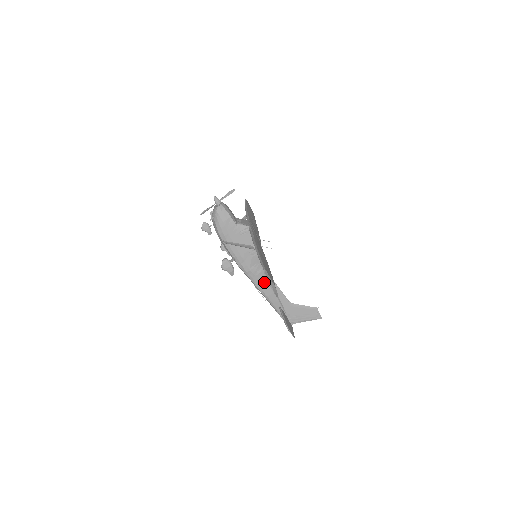
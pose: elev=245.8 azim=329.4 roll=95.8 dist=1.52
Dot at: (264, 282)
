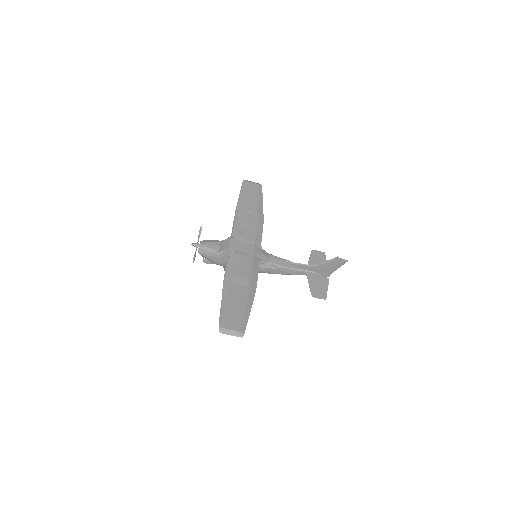
Dot at: (276, 269)
